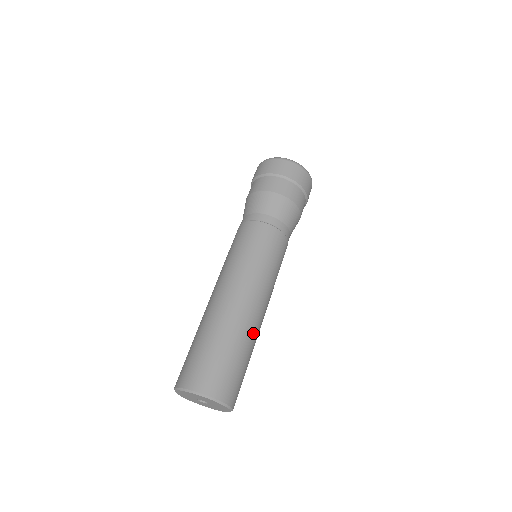
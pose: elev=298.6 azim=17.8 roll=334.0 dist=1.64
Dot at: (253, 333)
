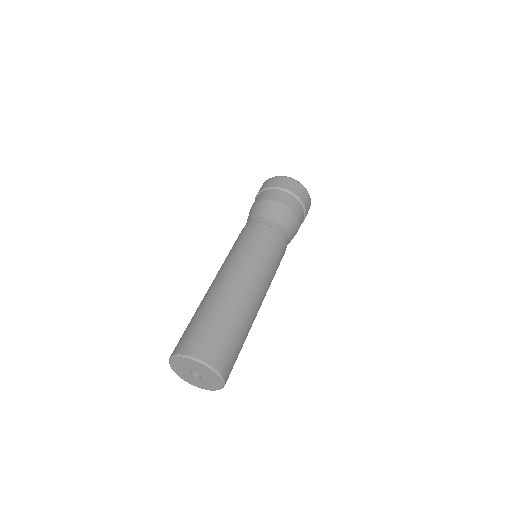
Dot at: (249, 315)
